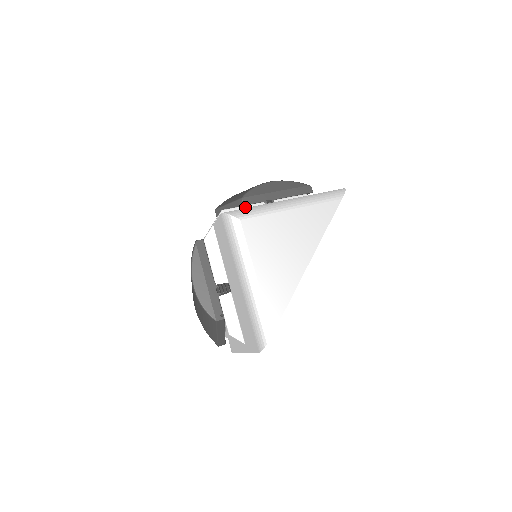
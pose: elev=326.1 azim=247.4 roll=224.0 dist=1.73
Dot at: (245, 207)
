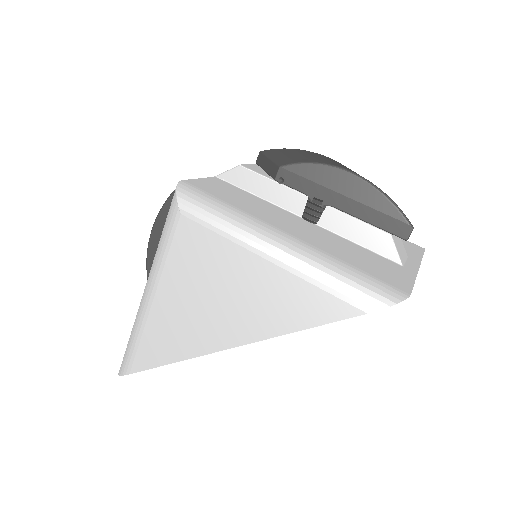
Dot at: (274, 184)
